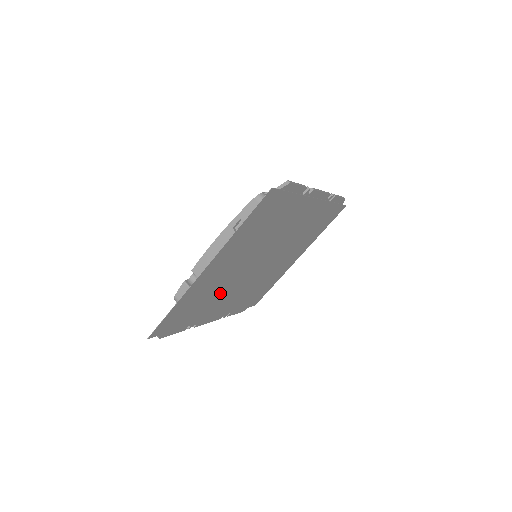
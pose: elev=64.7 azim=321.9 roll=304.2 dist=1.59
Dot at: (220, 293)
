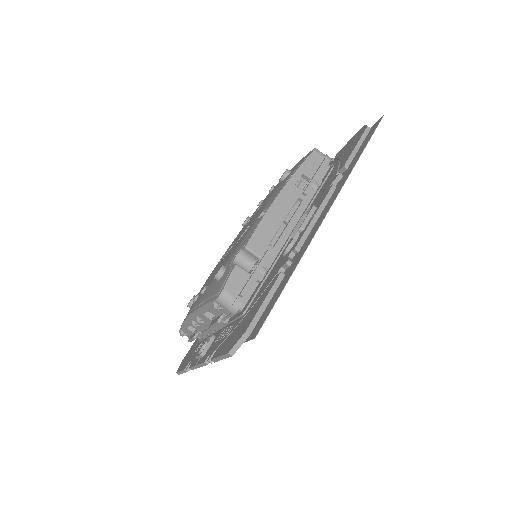
Dot at: occluded
